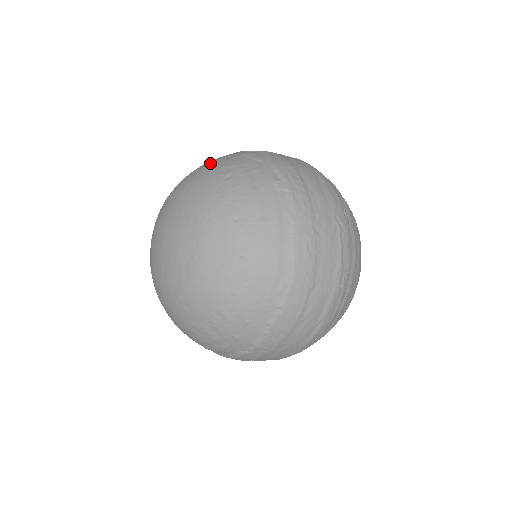
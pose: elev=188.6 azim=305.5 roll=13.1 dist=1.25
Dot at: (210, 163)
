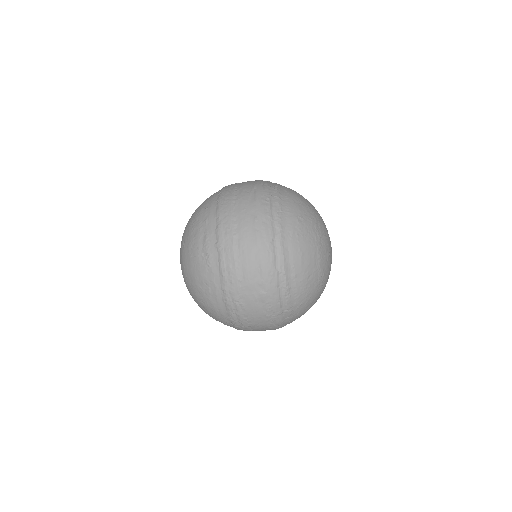
Dot at: occluded
